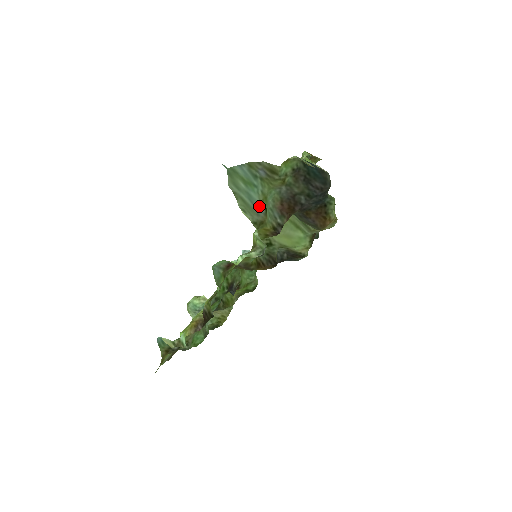
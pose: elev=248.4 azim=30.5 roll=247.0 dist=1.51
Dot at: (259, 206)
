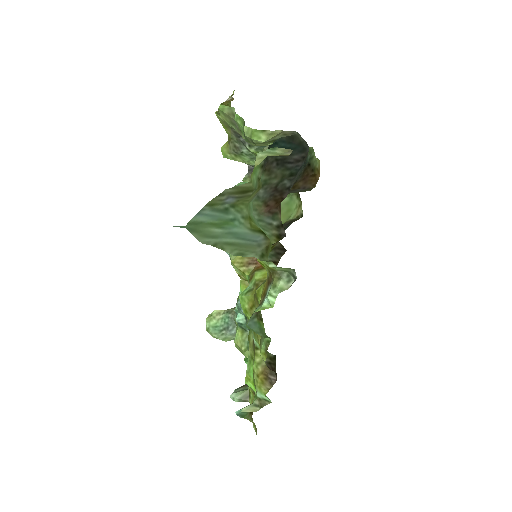
Dot at: (254, 237)
